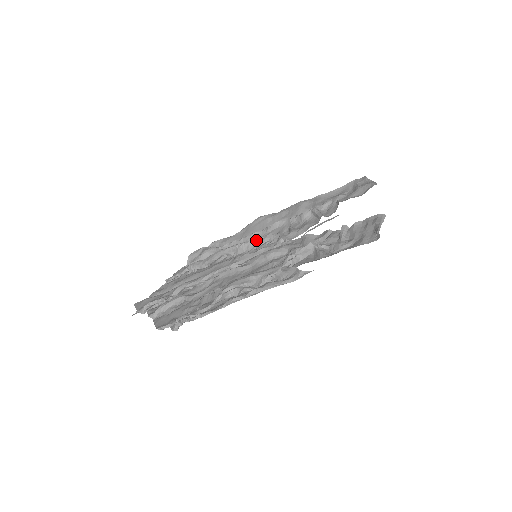
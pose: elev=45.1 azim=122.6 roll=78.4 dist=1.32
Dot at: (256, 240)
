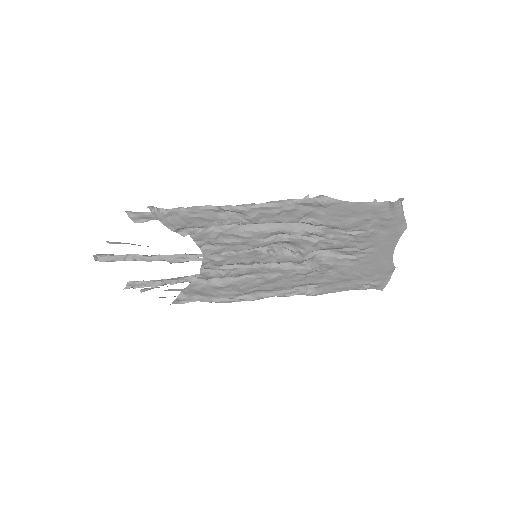
Dot at: occluded
